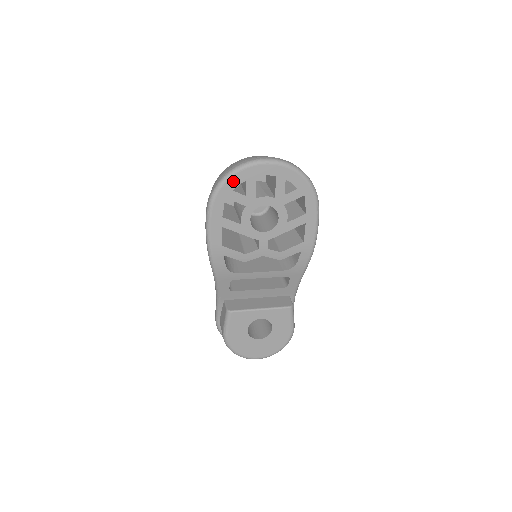
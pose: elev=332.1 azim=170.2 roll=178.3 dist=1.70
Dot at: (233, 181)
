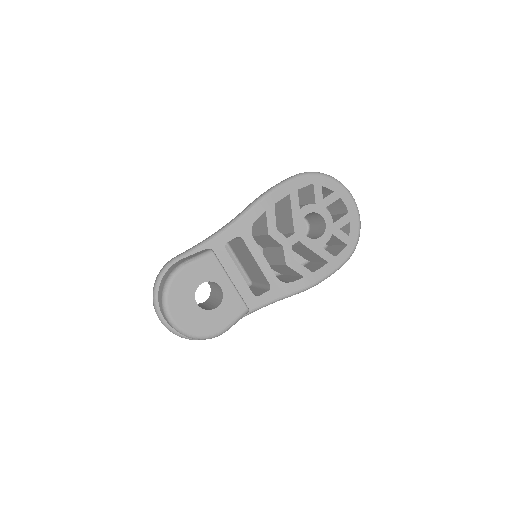
Dot at: (328, 182)
